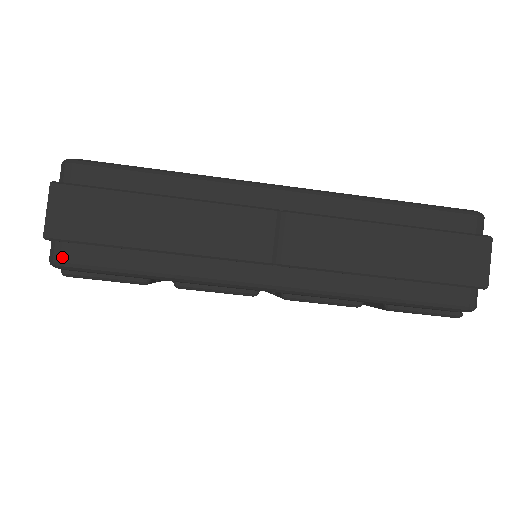
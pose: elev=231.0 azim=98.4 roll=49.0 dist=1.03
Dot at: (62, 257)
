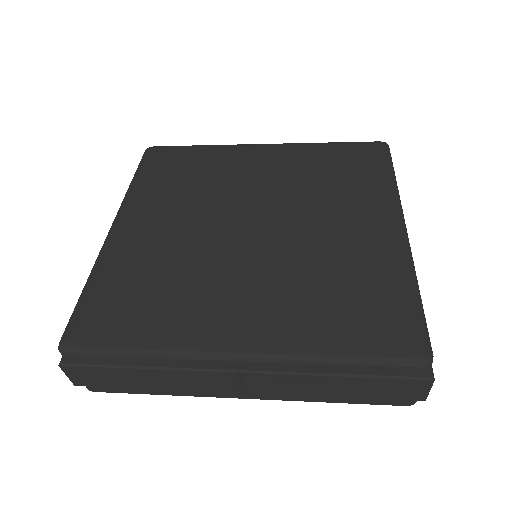
Dot at: (93, 390)
